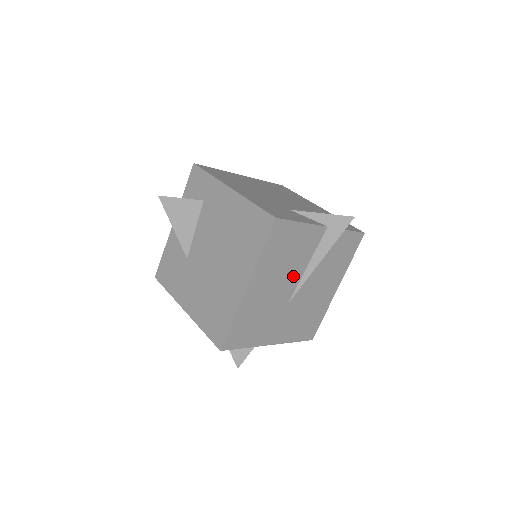
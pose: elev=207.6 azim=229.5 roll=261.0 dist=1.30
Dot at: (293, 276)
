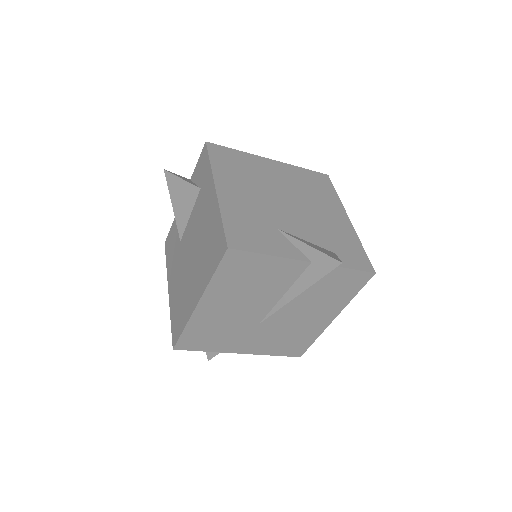
Dot at: (263, 301)
